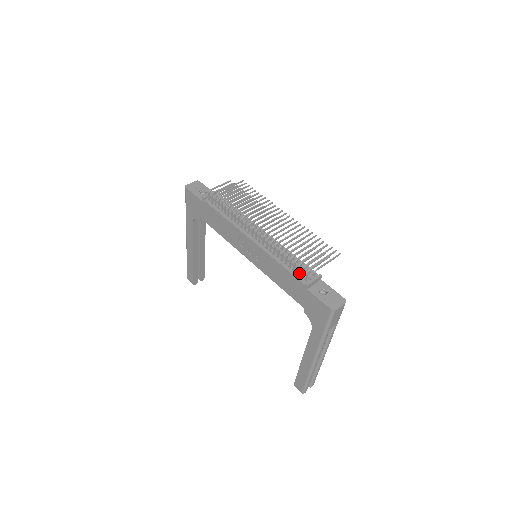
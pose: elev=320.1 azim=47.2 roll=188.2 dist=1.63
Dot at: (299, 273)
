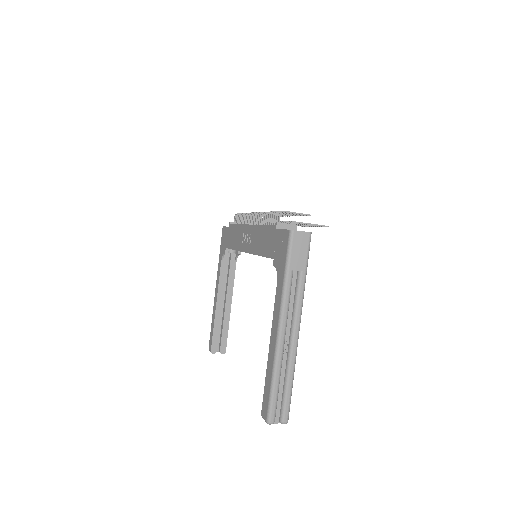
Dot at: occluded
